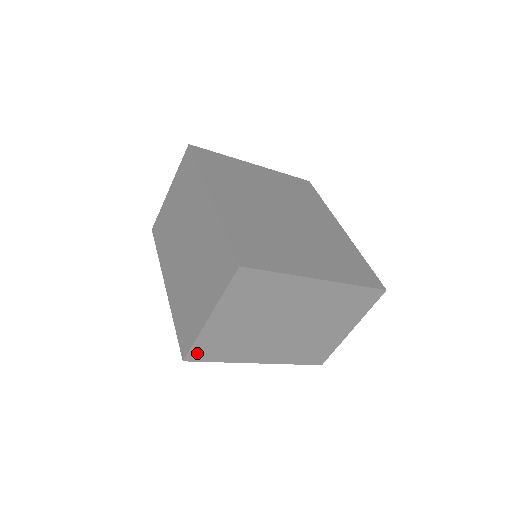
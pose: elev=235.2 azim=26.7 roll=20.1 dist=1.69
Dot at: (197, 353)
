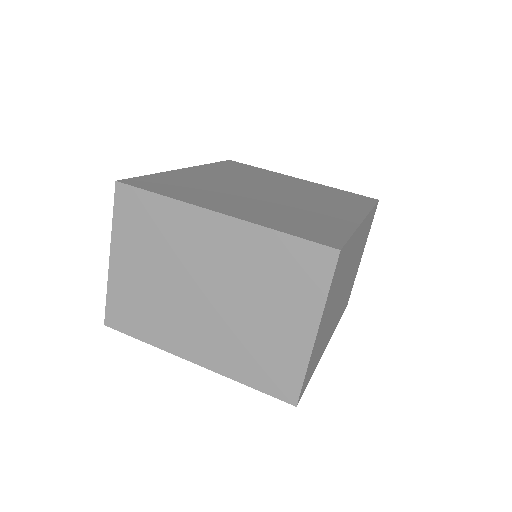
Dot at: (115, 316)
